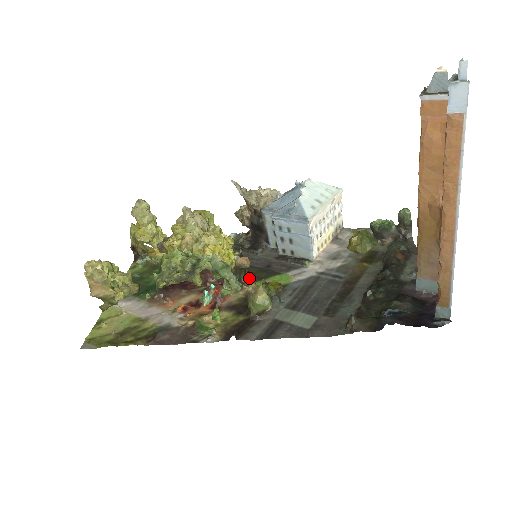
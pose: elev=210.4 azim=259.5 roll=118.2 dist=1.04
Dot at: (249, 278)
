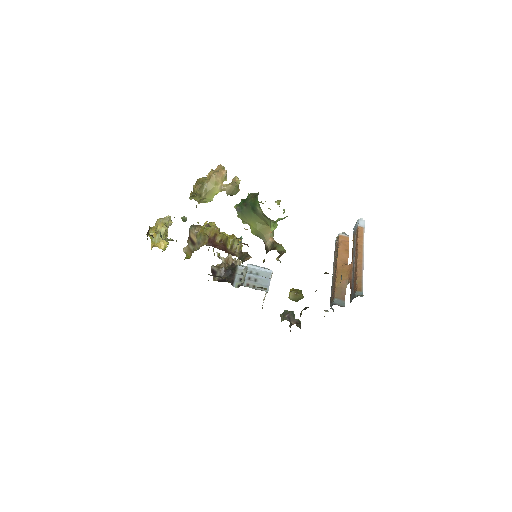
Dot at: occluded
